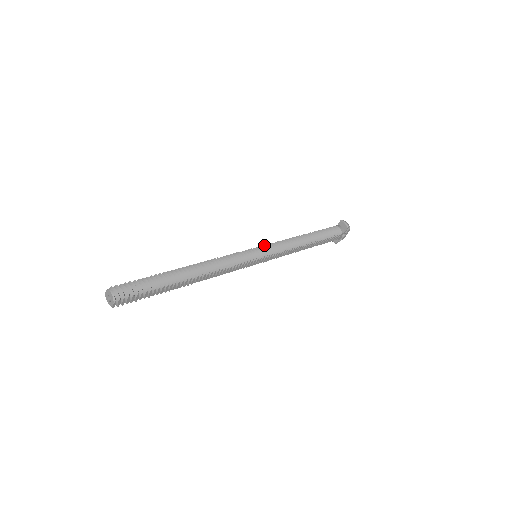
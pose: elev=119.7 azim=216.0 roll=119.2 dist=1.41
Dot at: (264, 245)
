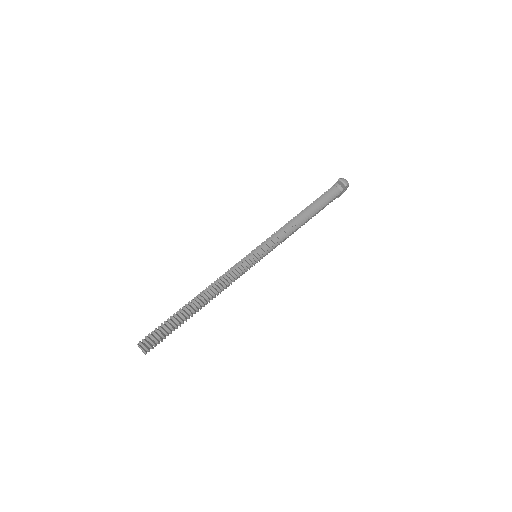
Dot at: (262, 243)
